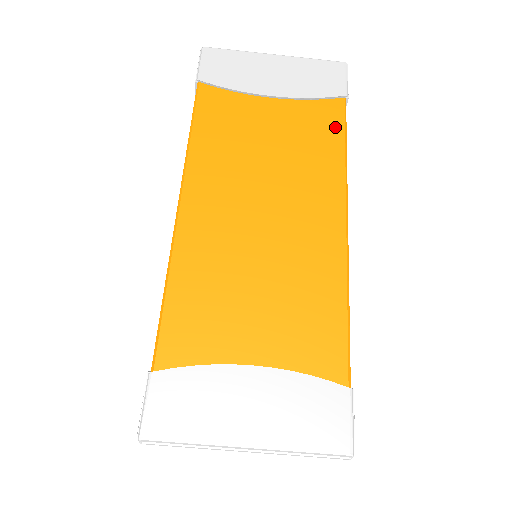
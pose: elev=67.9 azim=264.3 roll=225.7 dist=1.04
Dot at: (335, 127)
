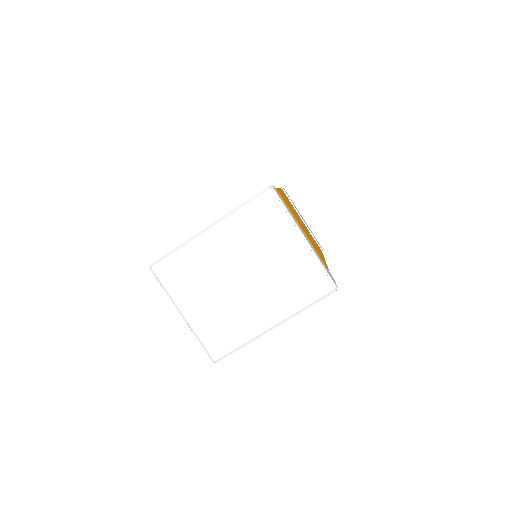
Dot at: occluded
